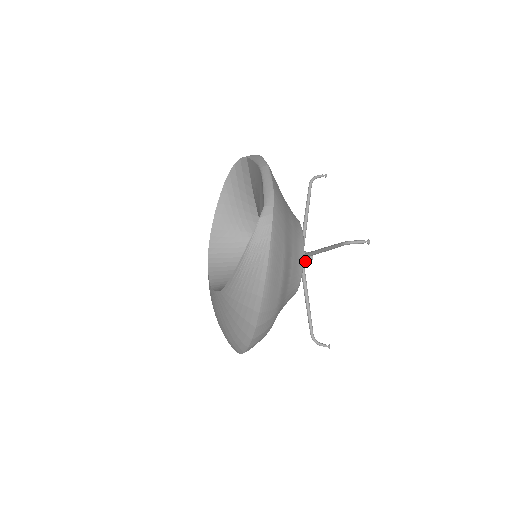
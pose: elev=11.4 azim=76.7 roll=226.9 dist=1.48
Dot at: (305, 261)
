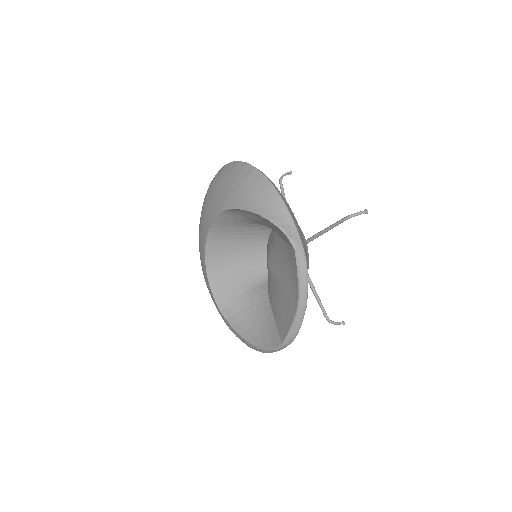
Dot at: occluded
